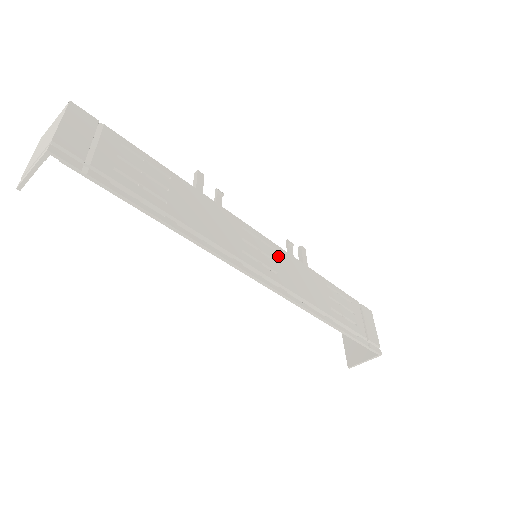
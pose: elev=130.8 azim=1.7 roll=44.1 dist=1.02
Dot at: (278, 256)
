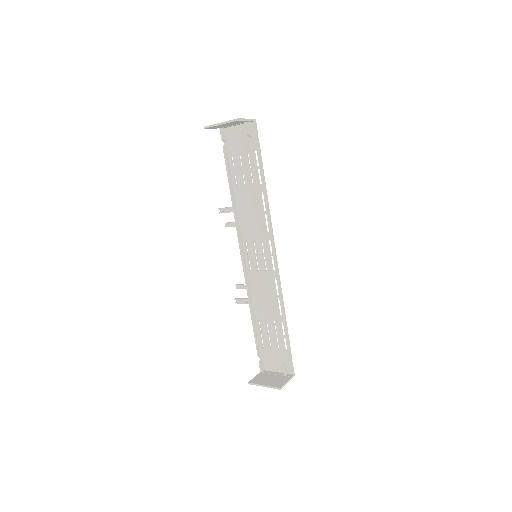
Dot at: (254, 271)
